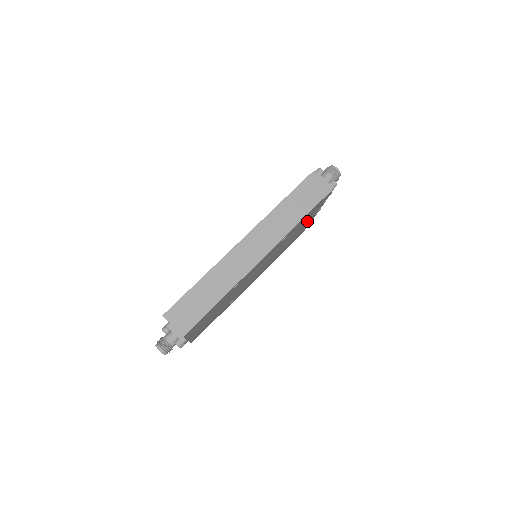
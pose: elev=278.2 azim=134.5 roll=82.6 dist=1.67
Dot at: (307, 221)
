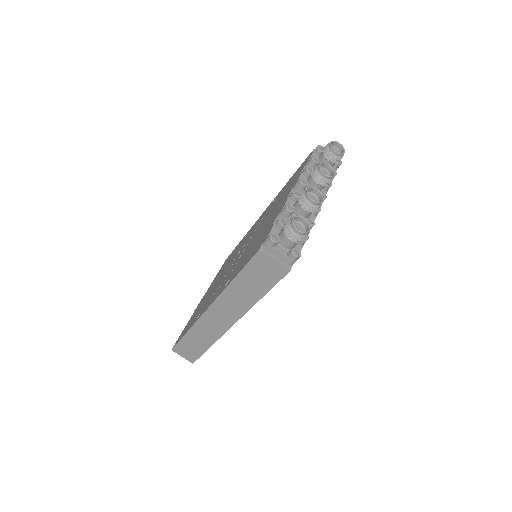
Dot at: occluded
